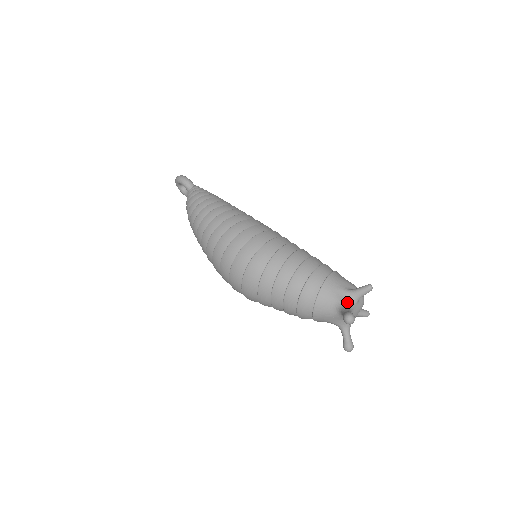
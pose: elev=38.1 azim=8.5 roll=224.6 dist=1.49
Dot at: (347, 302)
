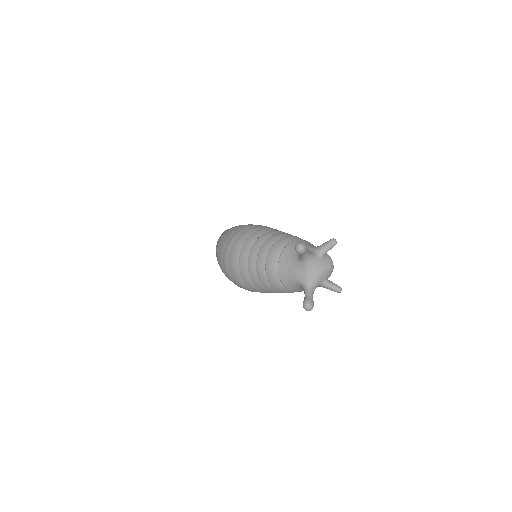
Dot at: (309, 251)
